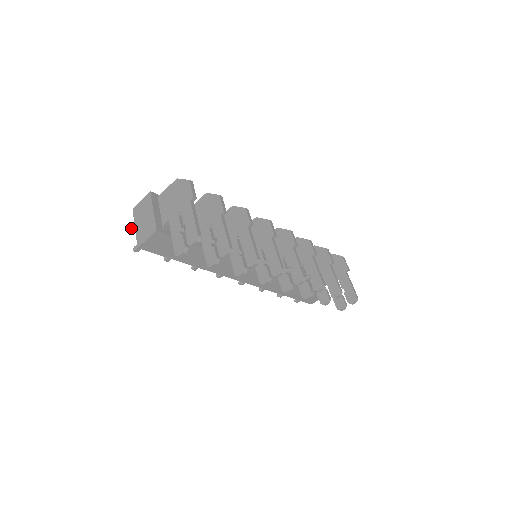
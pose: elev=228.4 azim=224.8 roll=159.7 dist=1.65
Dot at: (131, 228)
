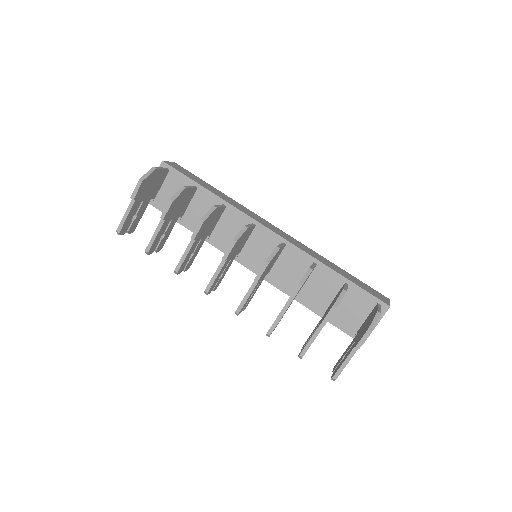
Dot at: occluded
